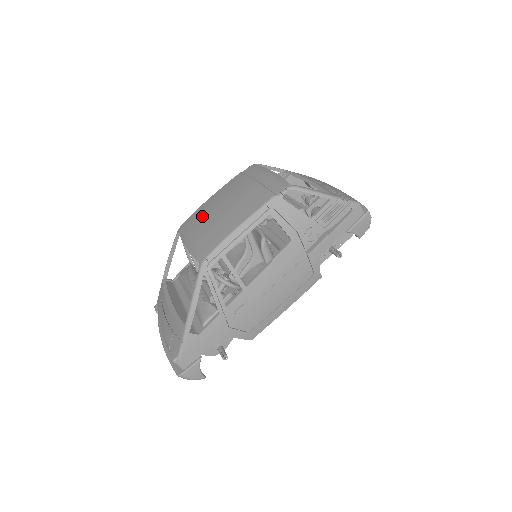
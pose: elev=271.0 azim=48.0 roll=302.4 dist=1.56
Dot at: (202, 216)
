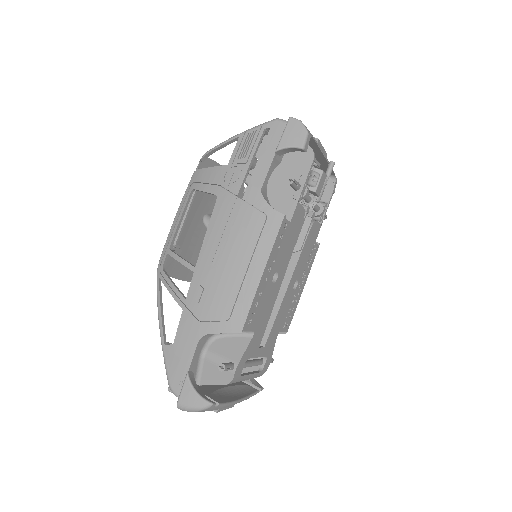
Dot at: occluded
